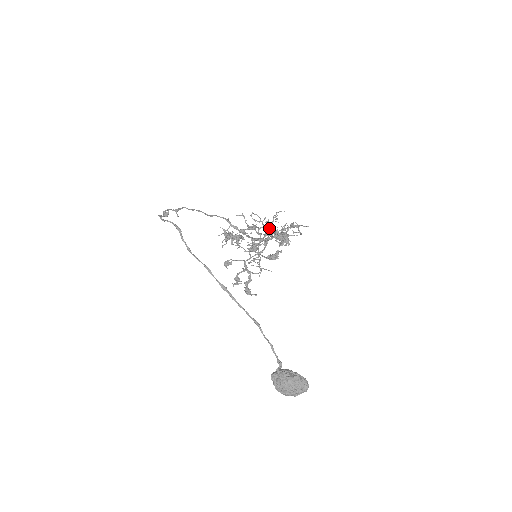
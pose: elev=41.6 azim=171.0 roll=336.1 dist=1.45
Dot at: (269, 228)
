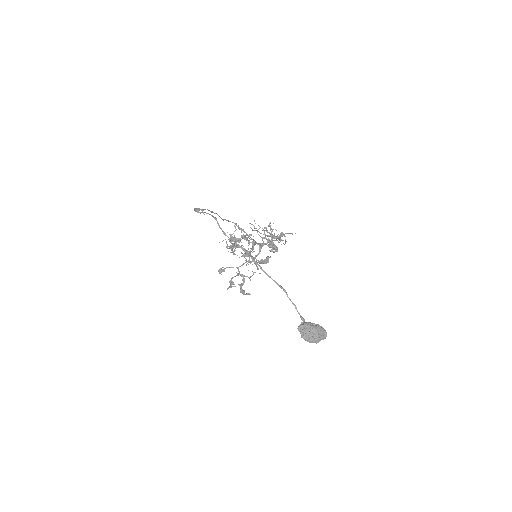
Dot at: (268, 232)
